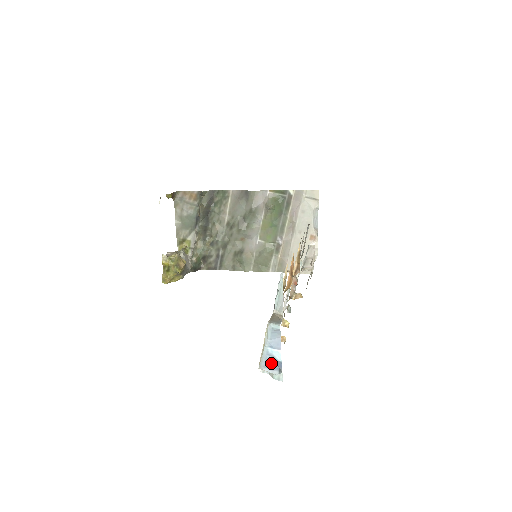
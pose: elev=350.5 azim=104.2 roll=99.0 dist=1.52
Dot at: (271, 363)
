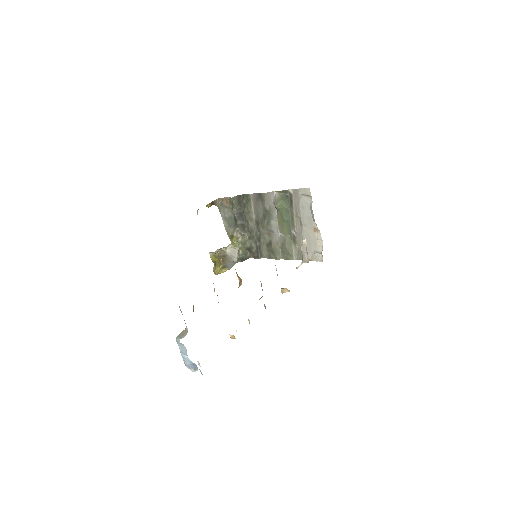
Dot at: (189, 363)
